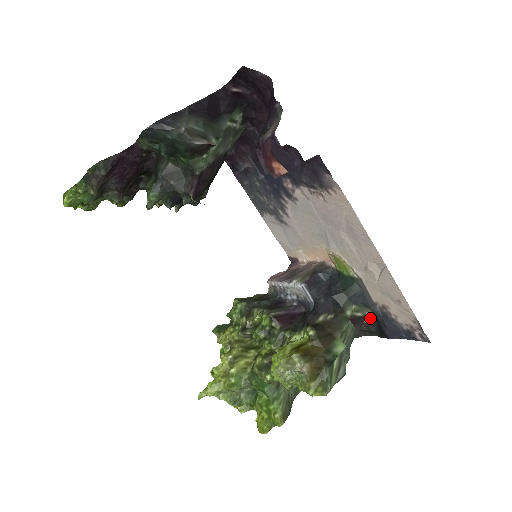
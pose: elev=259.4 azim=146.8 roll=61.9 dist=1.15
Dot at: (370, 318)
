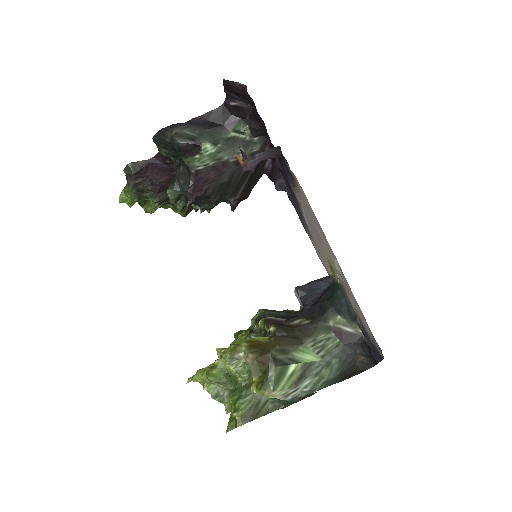
Dot at: (364, 338)
